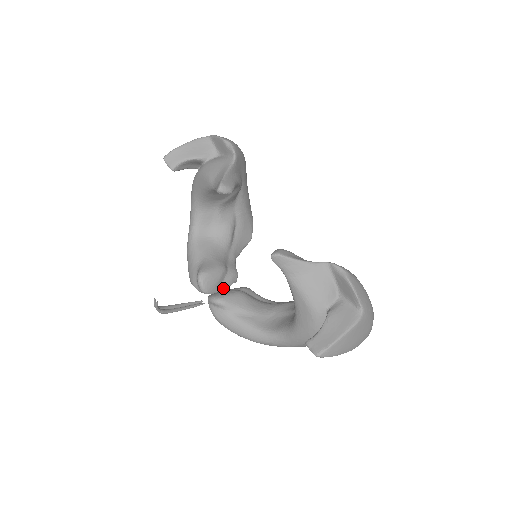
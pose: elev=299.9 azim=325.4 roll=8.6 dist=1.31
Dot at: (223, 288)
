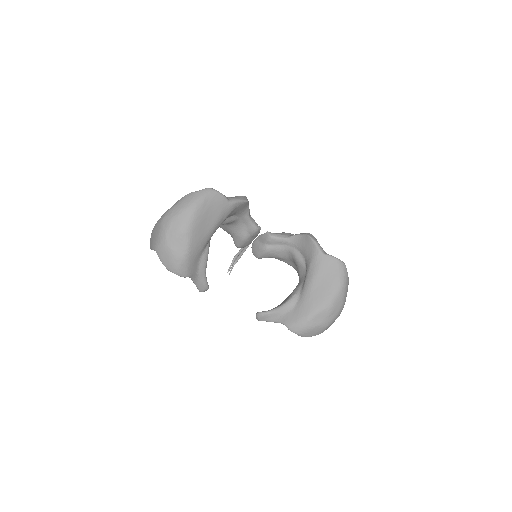
Dot at: (256, 236)
